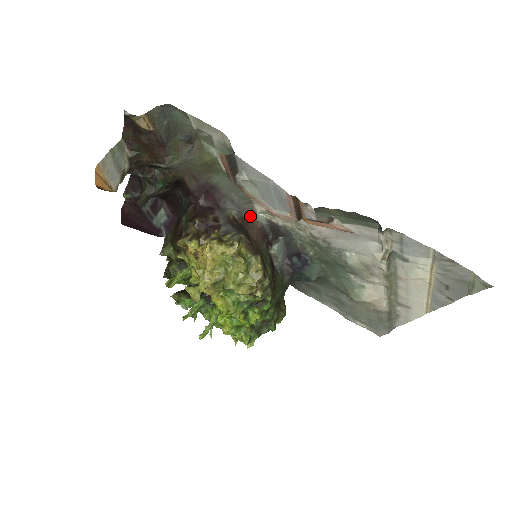
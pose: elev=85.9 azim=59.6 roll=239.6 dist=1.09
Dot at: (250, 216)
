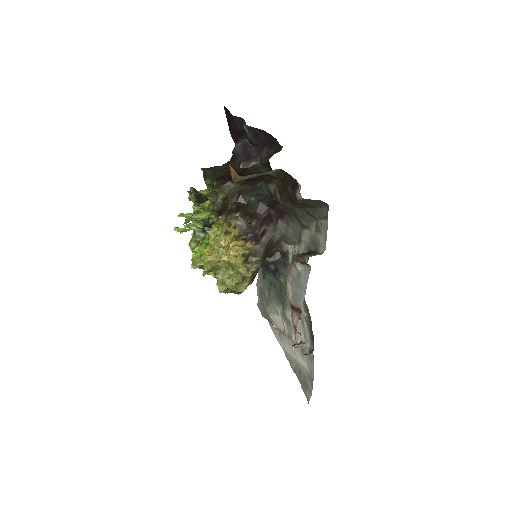
Dot at: (283, 242)
